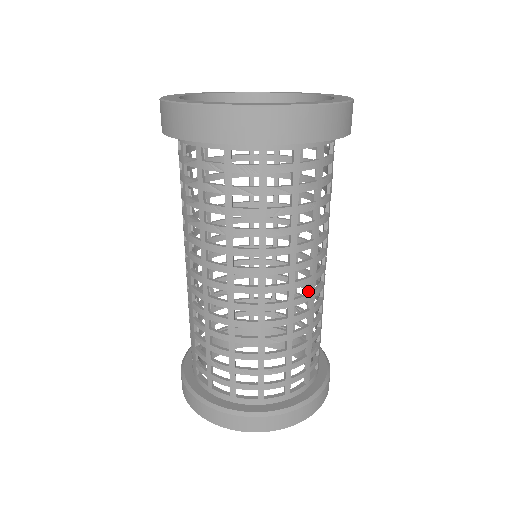
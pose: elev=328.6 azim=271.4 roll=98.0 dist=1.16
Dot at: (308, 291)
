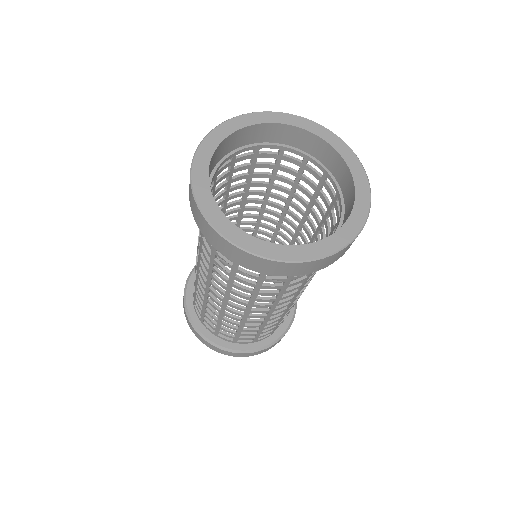
Dot at: occluded
